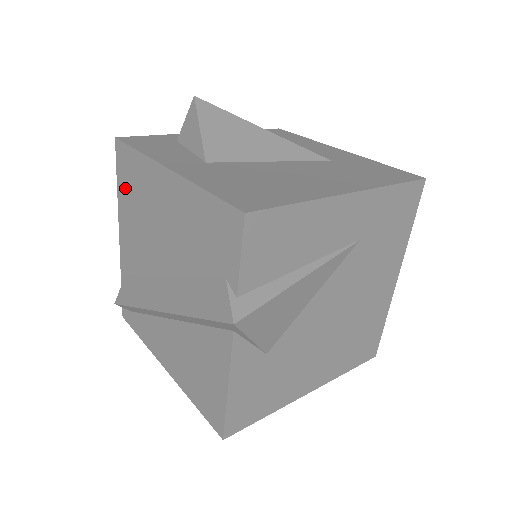
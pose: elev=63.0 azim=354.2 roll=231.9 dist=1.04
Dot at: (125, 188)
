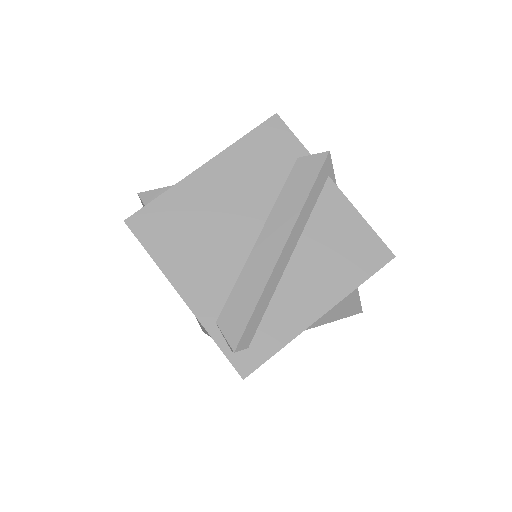
Dot at: (164, 242)
